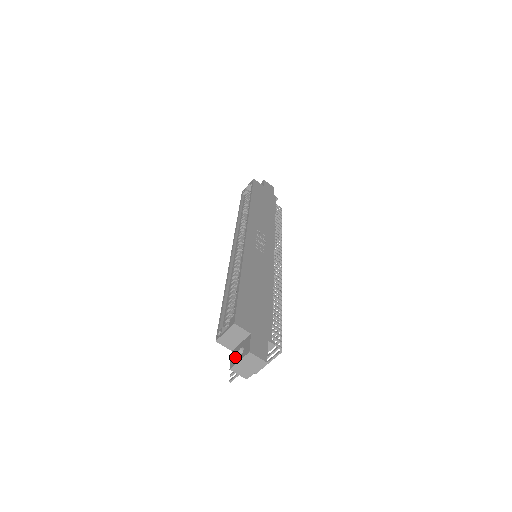
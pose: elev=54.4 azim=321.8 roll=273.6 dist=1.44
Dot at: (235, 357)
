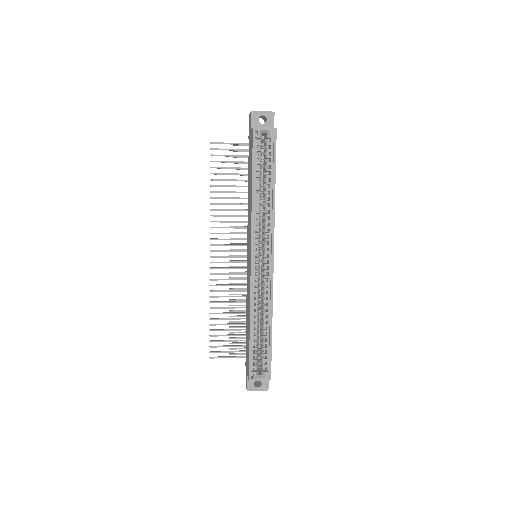
Dot at: (253, 385)
